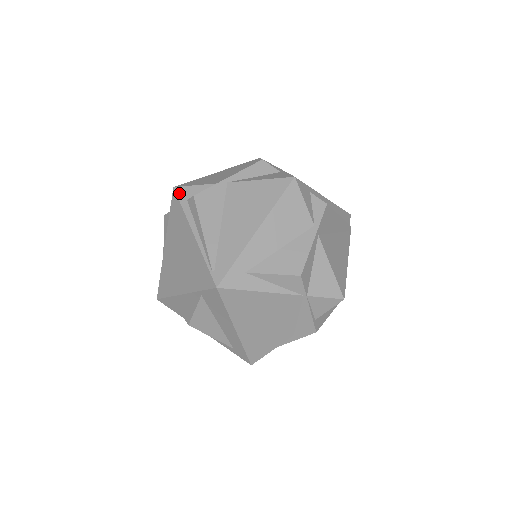
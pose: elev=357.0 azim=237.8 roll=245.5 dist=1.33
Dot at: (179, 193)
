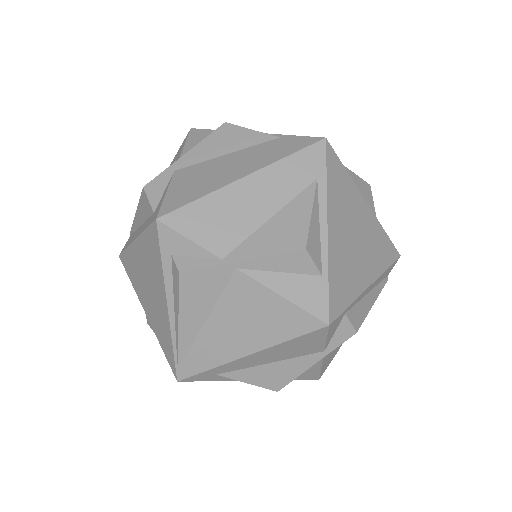
Dot at: (162, 236)
